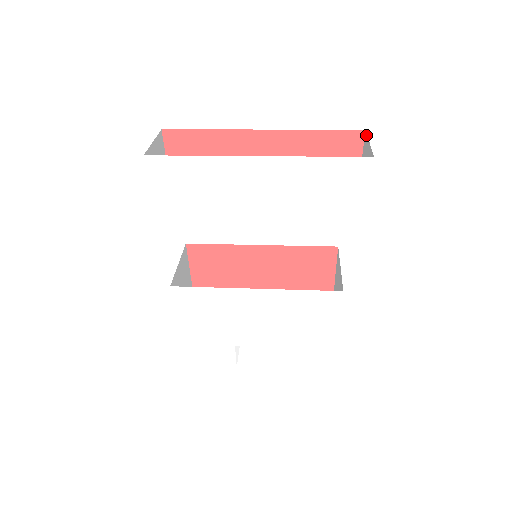
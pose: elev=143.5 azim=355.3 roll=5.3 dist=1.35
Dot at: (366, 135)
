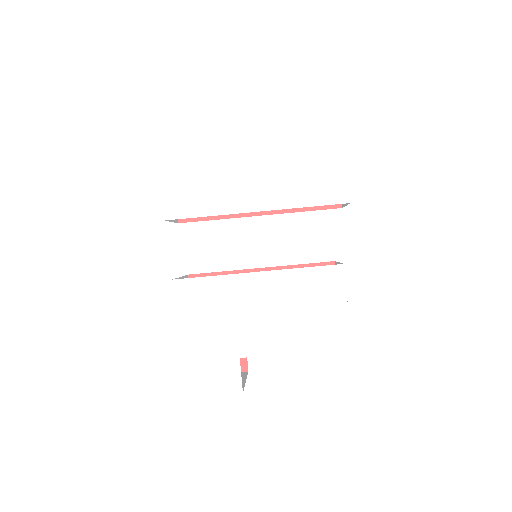
Dot at: occluded
